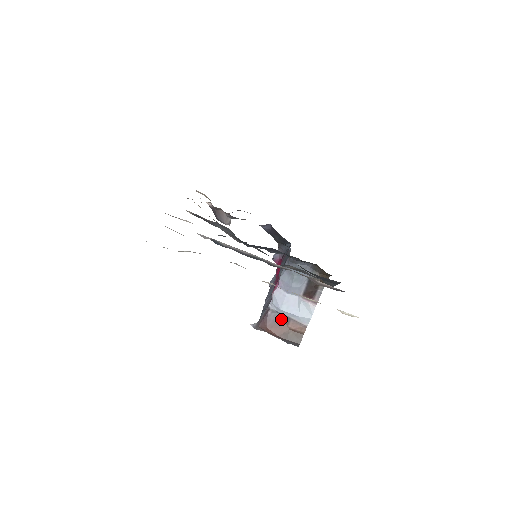
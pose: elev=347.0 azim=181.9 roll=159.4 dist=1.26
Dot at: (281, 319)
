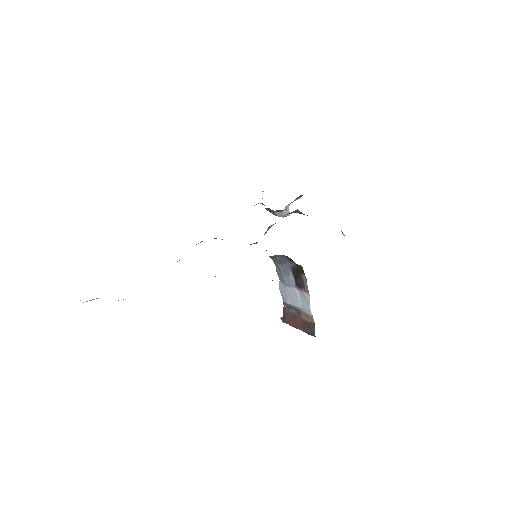
Dot at: (294, 311)
